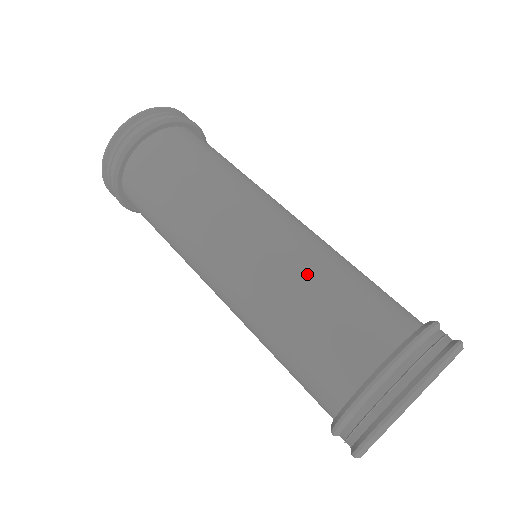
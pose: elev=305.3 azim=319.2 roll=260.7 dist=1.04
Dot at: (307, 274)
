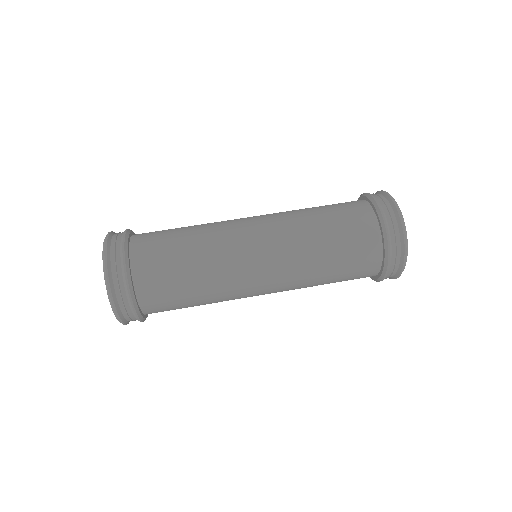
Dot at: (315, 258)
